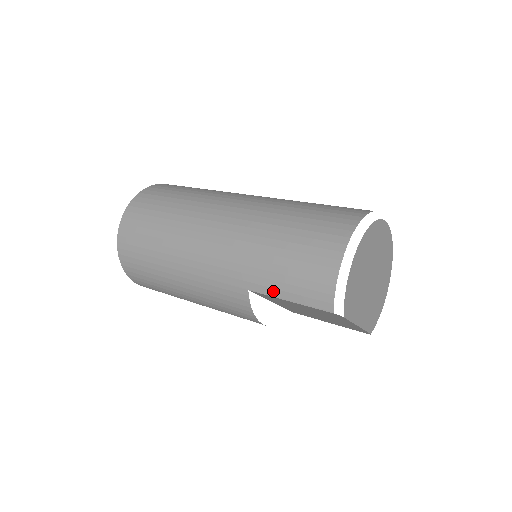
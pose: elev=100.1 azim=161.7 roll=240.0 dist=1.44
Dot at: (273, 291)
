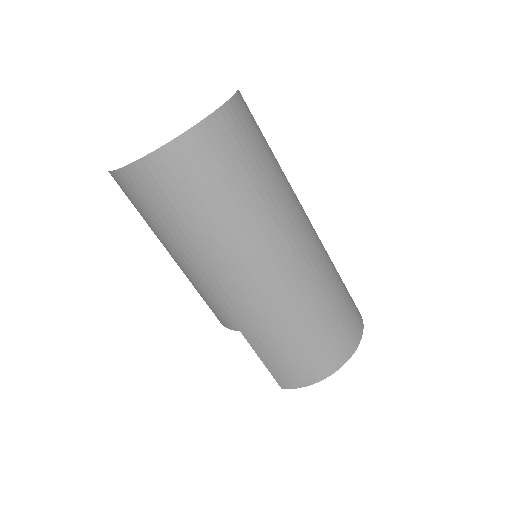
Dot at: (258, 351)
